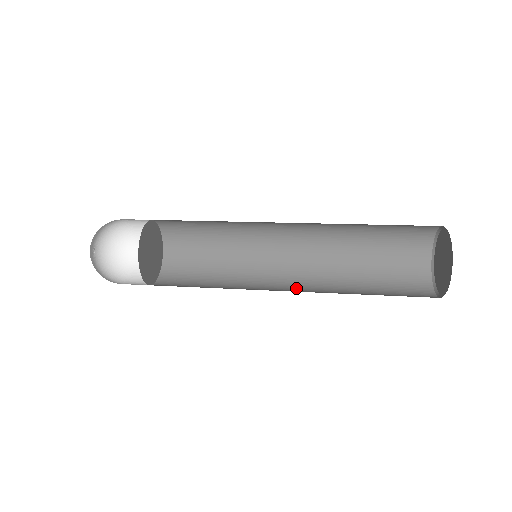
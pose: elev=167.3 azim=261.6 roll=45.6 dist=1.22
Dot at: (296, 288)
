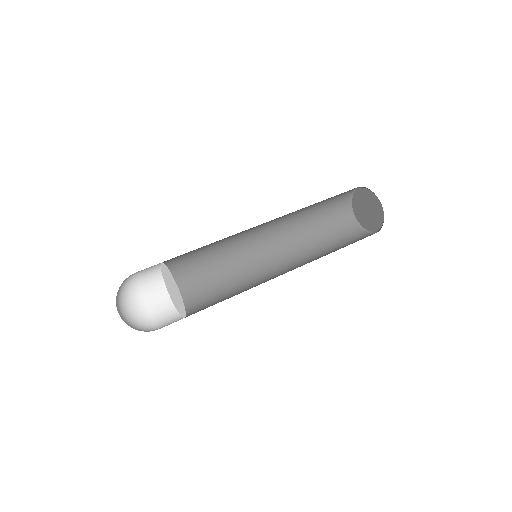
Dot at: (277, 255)
